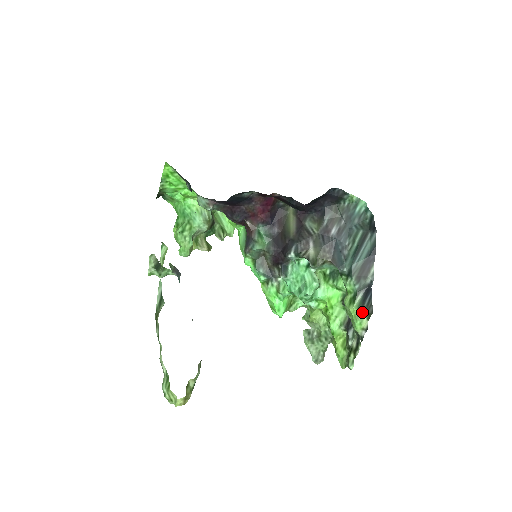
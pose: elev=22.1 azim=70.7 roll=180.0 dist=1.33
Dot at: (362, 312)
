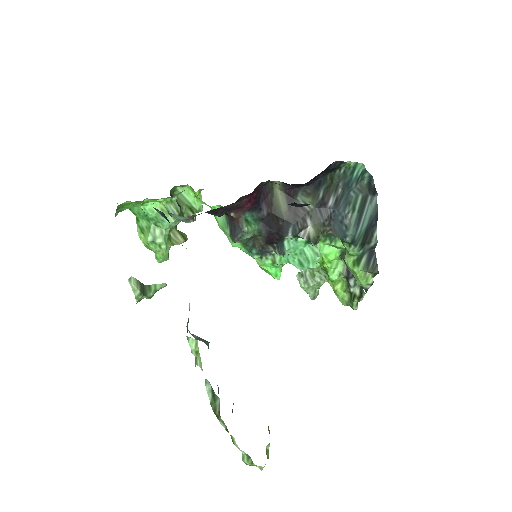
Dot at: (367, 272)
